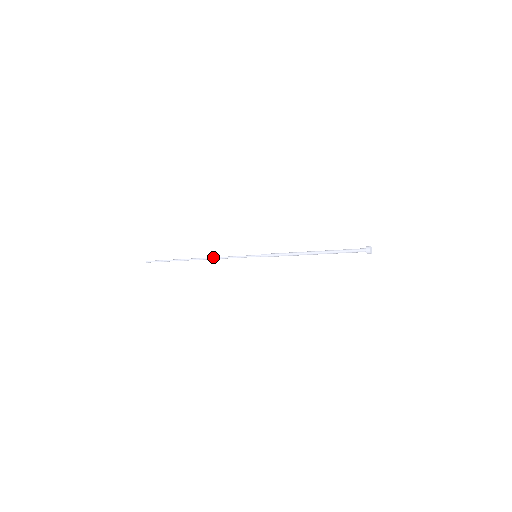
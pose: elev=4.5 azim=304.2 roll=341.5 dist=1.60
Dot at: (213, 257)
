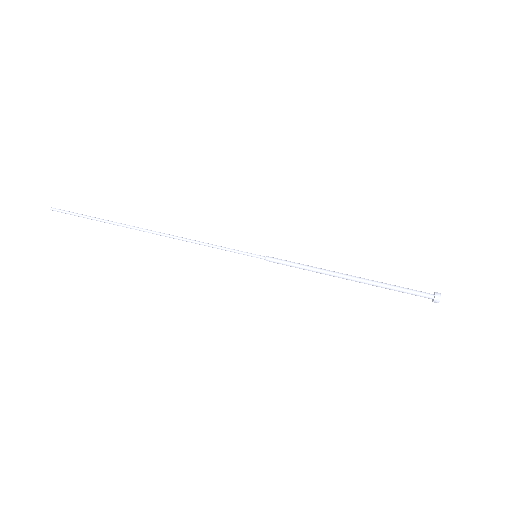
Dot at: (180, 238)
